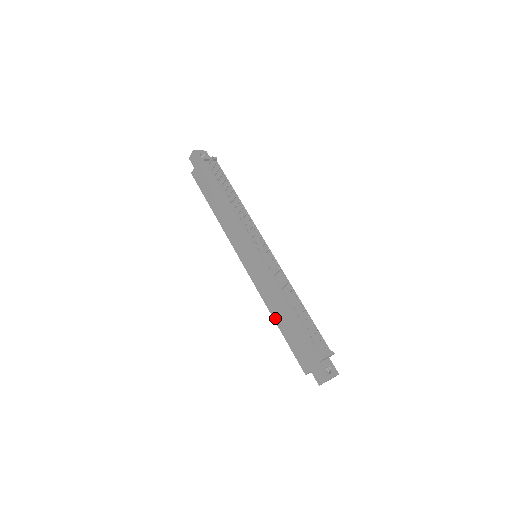
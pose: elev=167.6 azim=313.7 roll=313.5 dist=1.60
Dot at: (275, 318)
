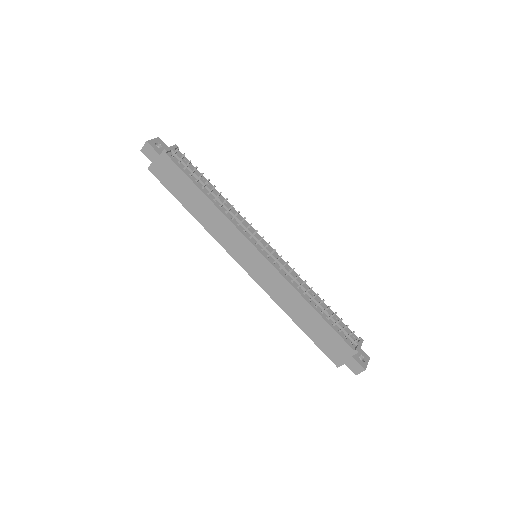
Dot at: (294, 319)
